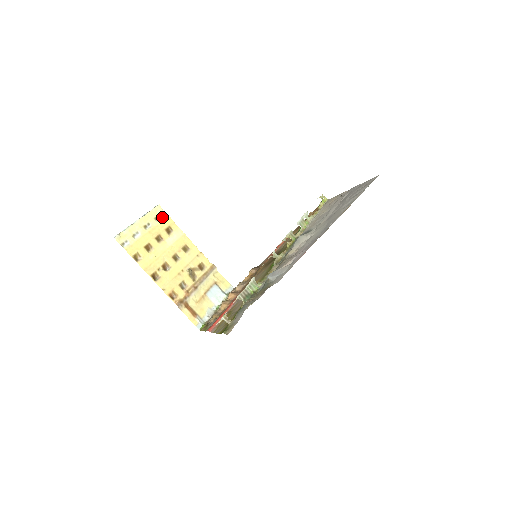
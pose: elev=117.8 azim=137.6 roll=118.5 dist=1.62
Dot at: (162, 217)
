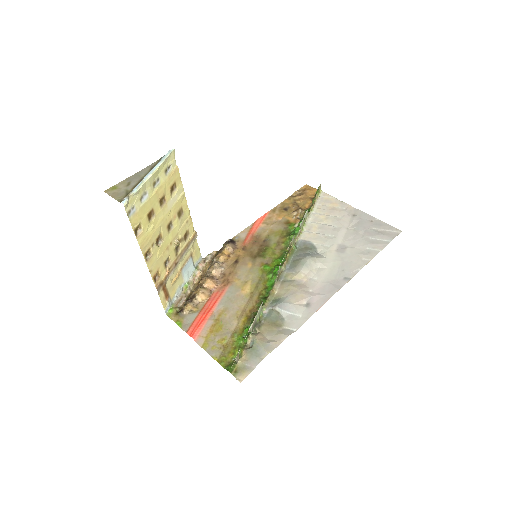
Dot at: (172, 168)
